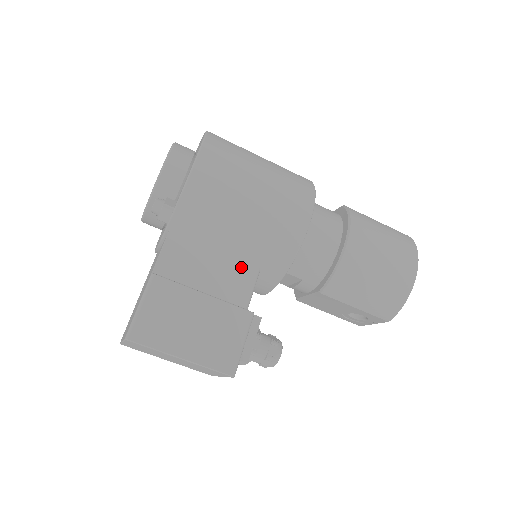
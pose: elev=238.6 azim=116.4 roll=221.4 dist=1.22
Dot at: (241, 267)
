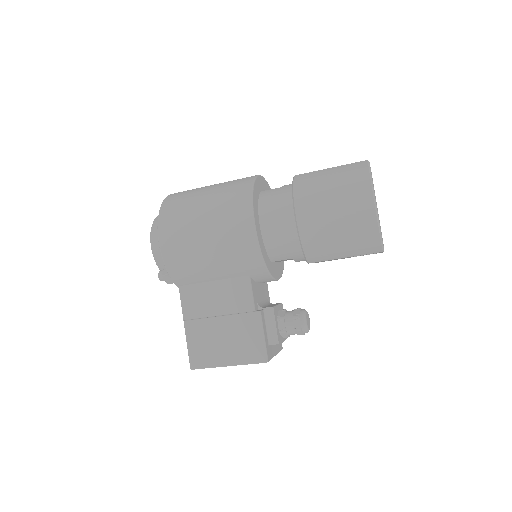
Dot at: (235, 283)
